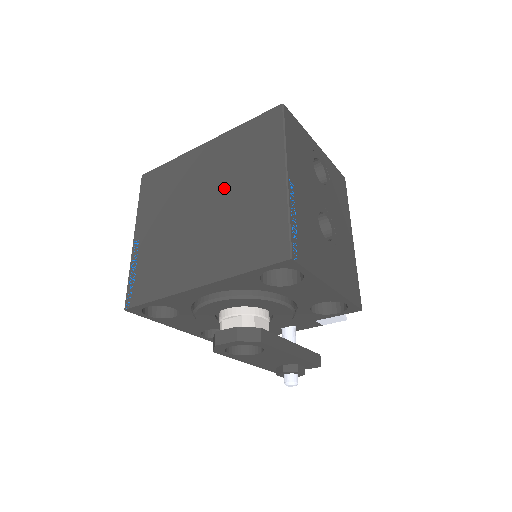
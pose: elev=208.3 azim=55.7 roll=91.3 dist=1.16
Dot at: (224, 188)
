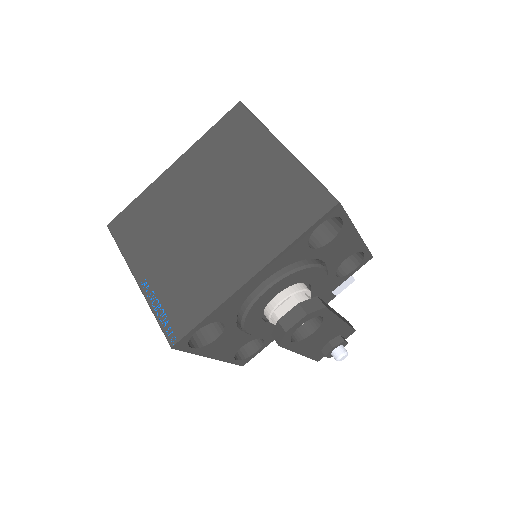
Dot at: (223, 187)
